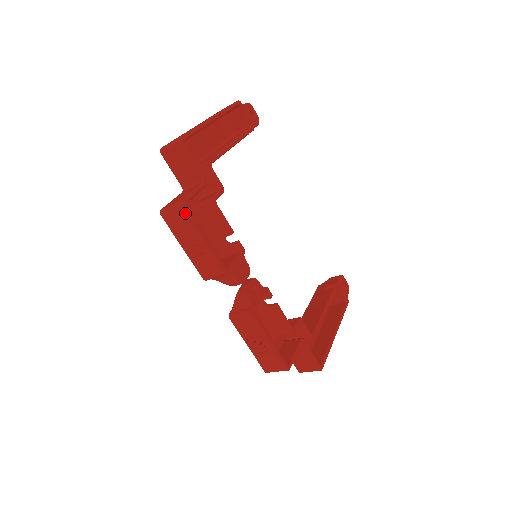
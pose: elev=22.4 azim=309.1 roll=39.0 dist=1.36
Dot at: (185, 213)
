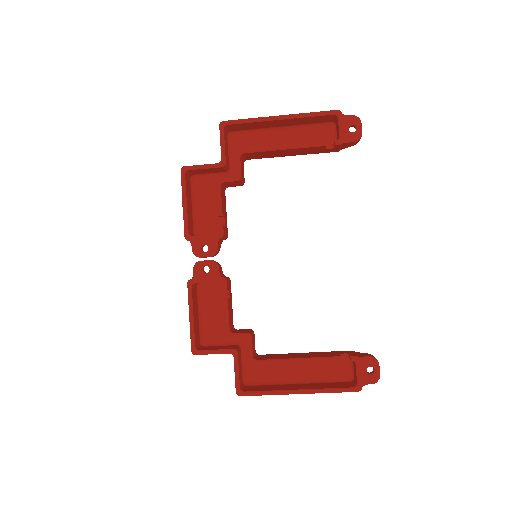
Dot at: (181, 177)
